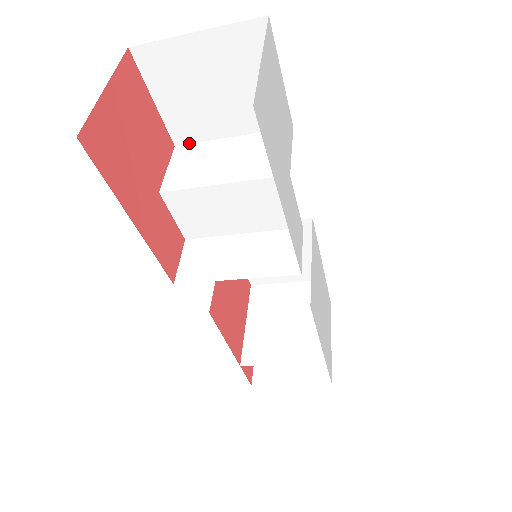
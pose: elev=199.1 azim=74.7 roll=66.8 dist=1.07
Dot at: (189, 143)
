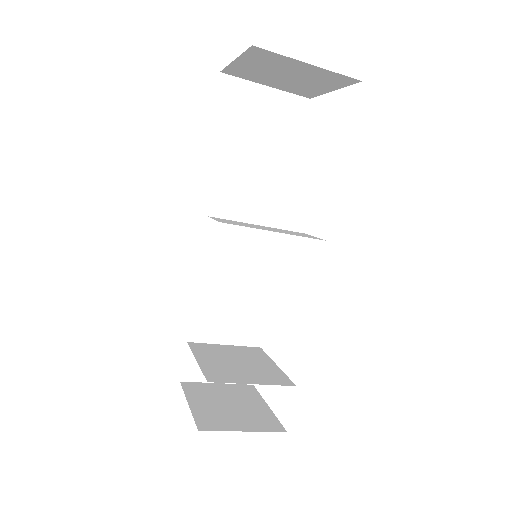
Dot at: occluded
